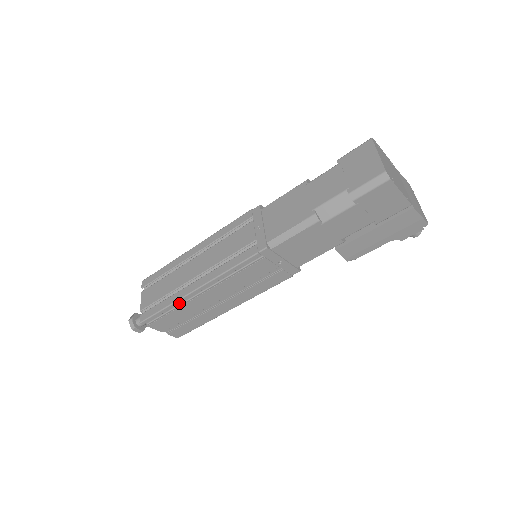
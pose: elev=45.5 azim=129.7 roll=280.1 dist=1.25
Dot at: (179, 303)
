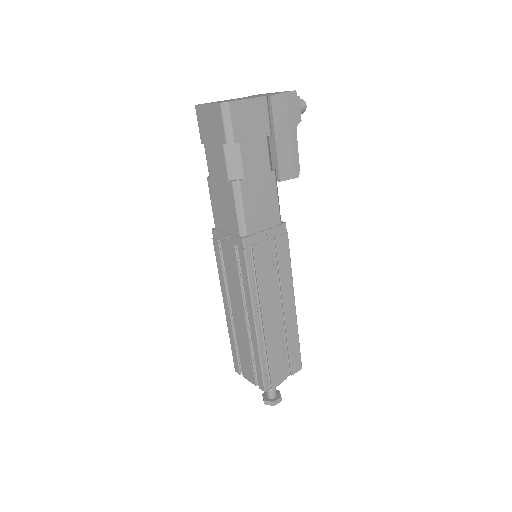
Dot at: (263, 346)
